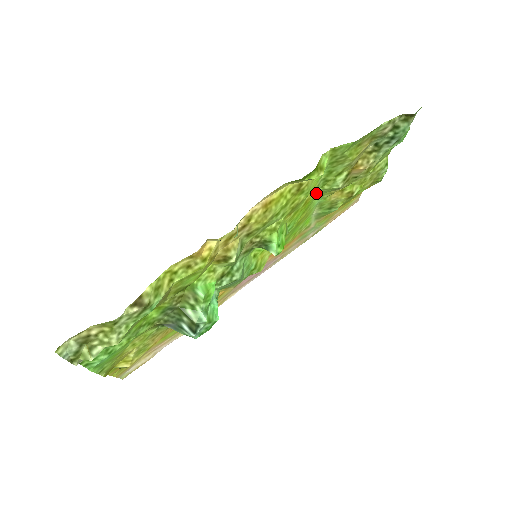
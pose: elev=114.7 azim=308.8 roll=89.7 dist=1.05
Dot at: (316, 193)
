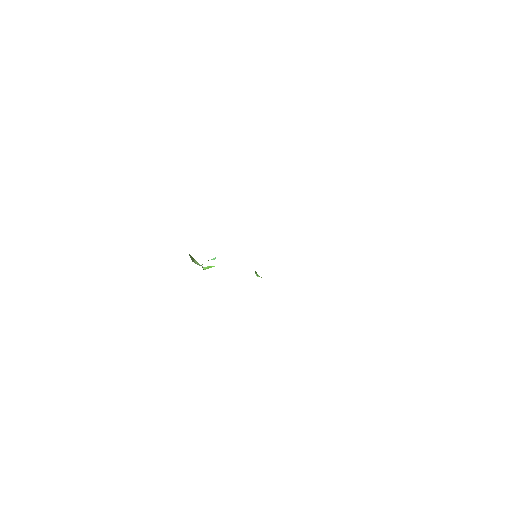
Dot at: occluded
